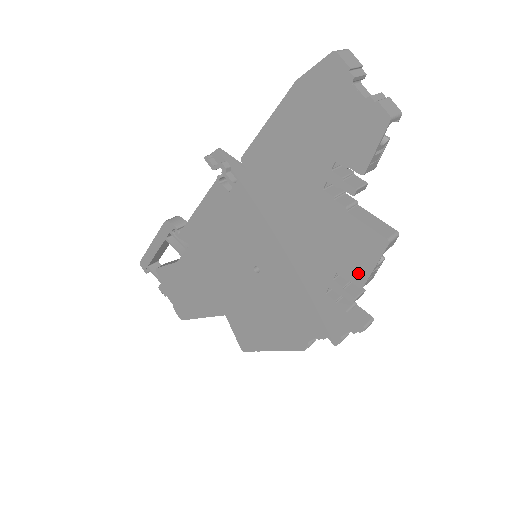
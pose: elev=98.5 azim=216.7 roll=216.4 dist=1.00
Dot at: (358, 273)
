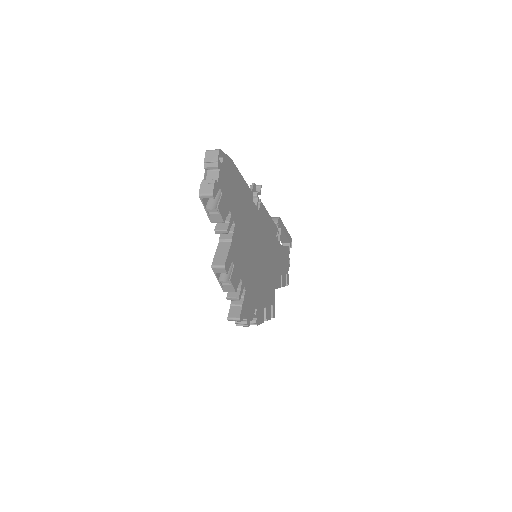
Dot at: occluded
